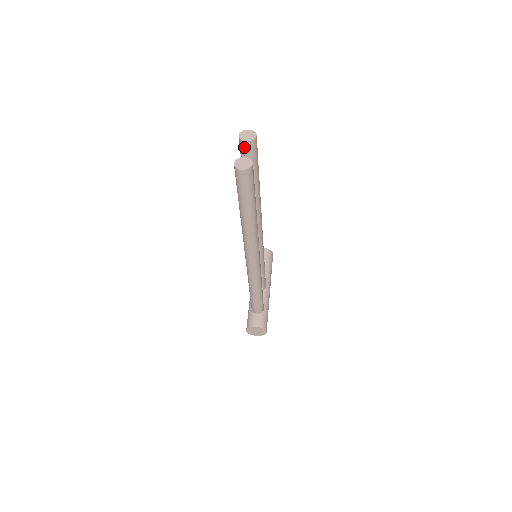
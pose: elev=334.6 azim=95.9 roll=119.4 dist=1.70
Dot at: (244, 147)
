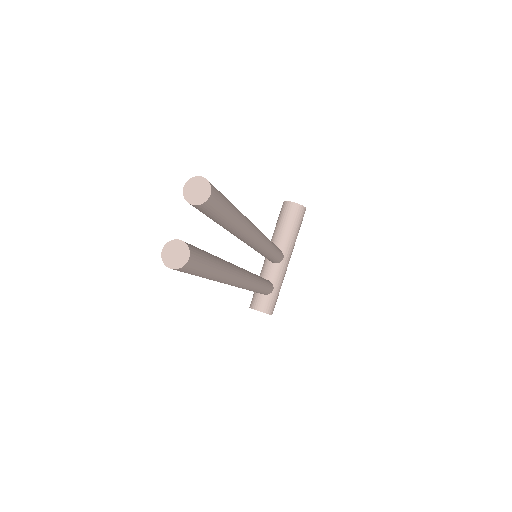
Dot at: (192, 205)
